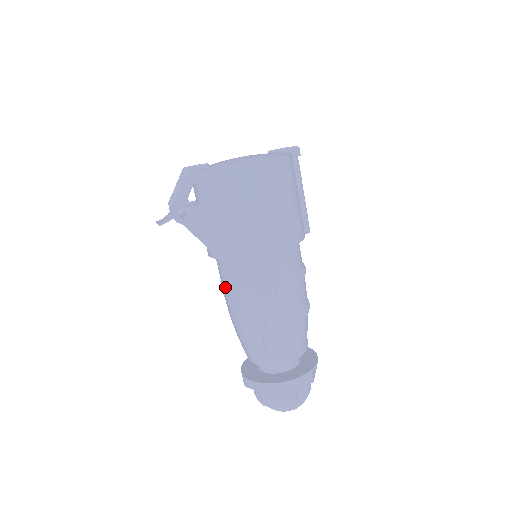
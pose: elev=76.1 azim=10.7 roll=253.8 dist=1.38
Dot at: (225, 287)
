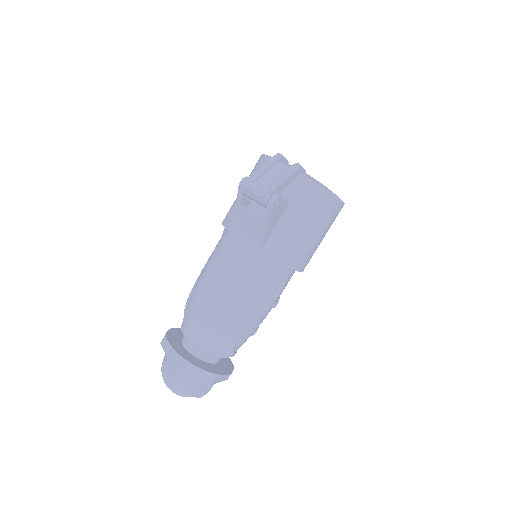
Dot at: (236, 275)
